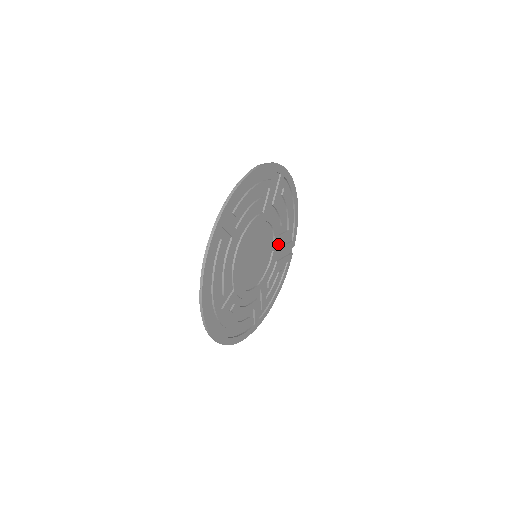
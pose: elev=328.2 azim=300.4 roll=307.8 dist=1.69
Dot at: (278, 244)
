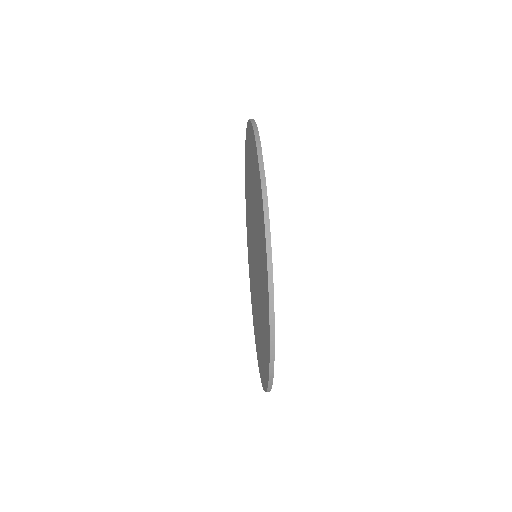
Dot at: (249, 202)
